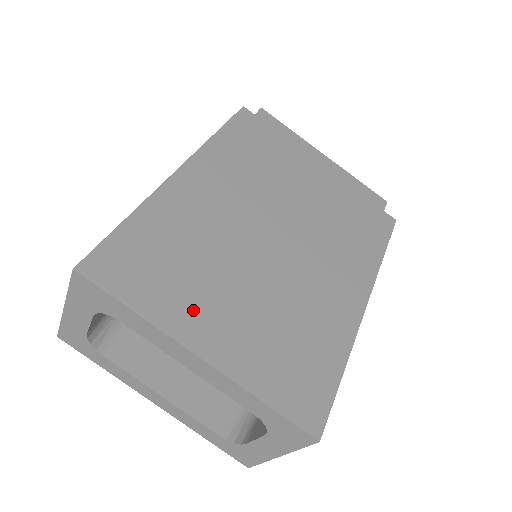
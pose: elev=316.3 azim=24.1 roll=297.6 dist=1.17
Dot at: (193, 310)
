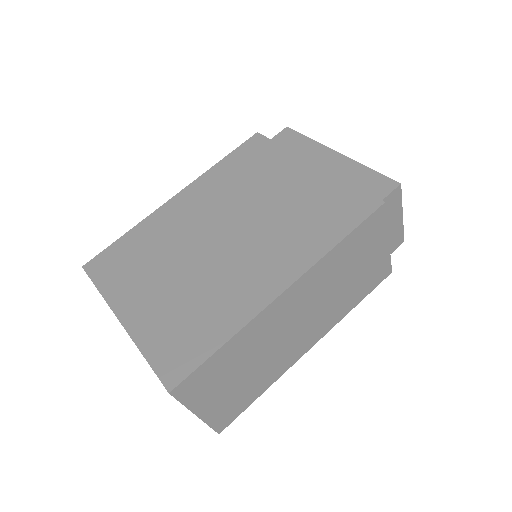
Dot at: (132, 291)
